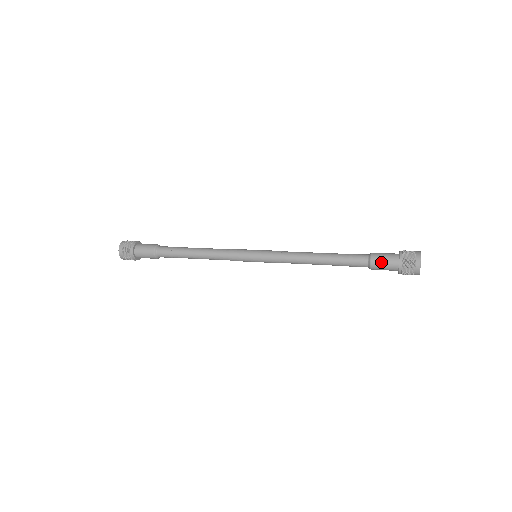
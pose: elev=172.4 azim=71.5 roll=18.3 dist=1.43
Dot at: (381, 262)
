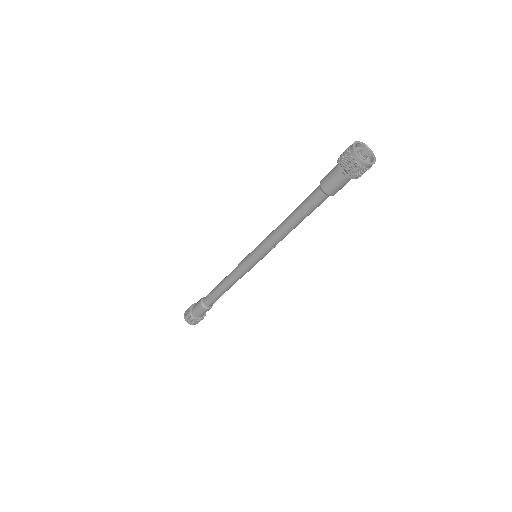
Dot at: (327, 177)
